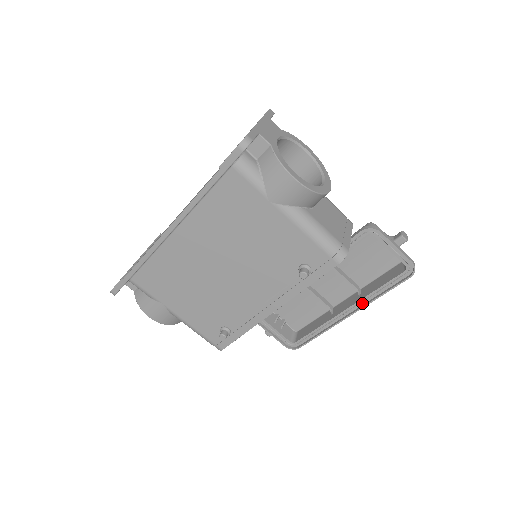
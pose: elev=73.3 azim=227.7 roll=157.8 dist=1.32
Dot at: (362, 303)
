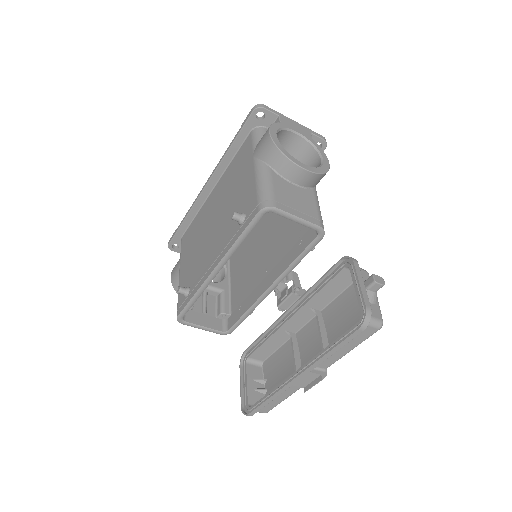
Dot at: occluded
